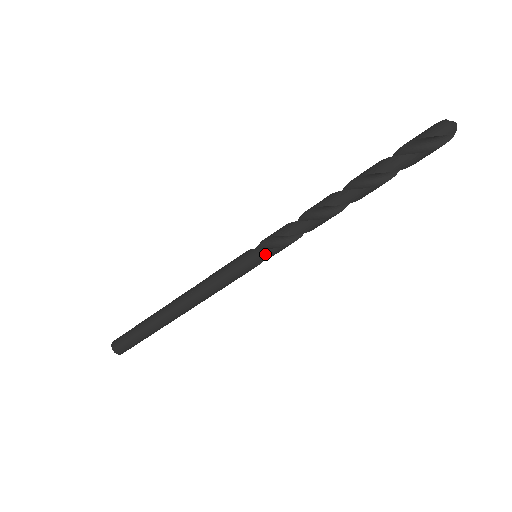
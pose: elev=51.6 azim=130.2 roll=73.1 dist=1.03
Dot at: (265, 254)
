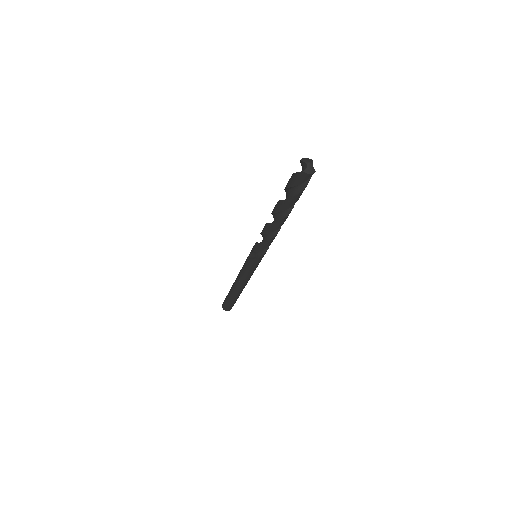
Dot at: occluded
